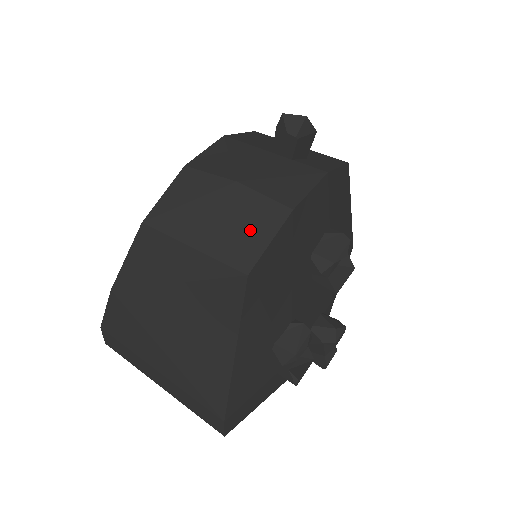
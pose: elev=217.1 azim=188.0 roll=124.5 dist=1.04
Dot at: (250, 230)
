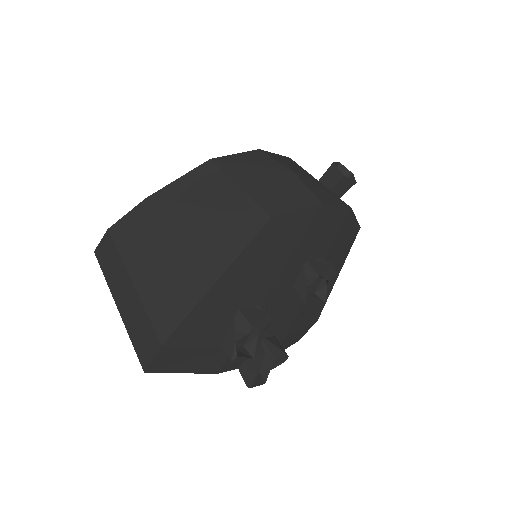
Dot at: (287, 197)
